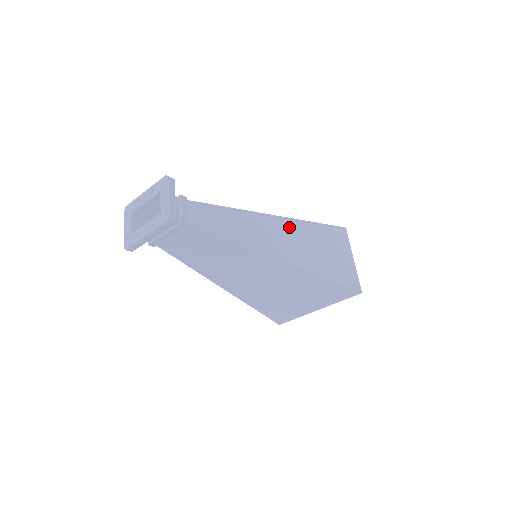
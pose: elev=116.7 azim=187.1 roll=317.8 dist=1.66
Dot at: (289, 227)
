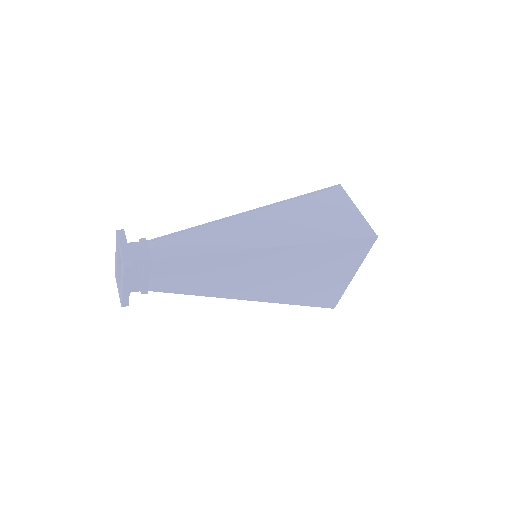
Dot at: (267, 214)
